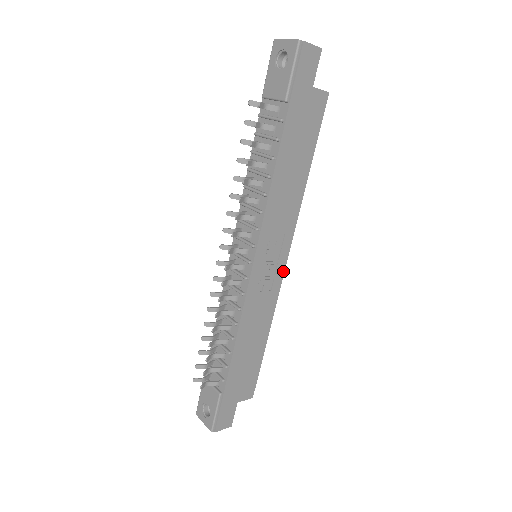
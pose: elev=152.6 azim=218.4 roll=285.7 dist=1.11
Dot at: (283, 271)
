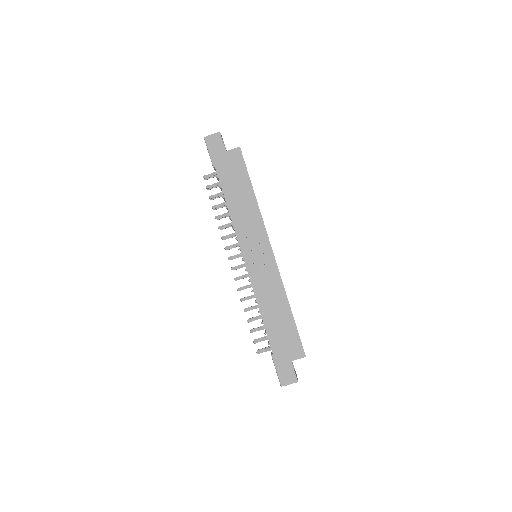
Dot at: (273, 257)
